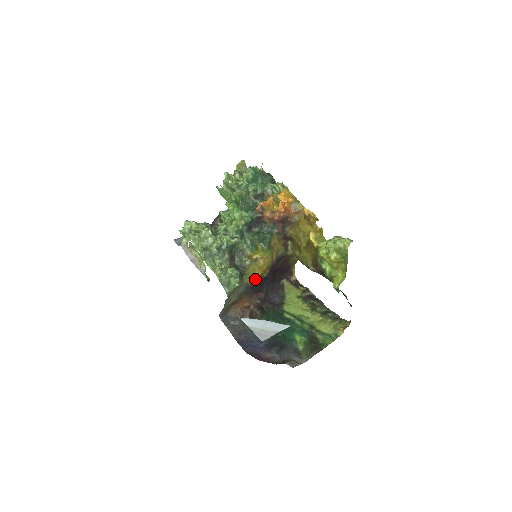
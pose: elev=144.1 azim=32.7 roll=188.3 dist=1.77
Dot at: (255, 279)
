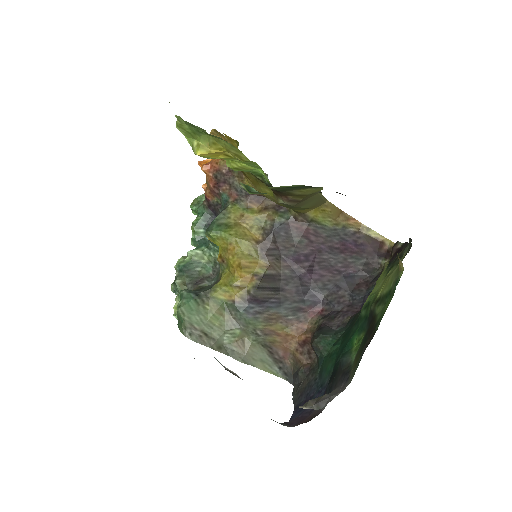
Dot at: (242, 287)
